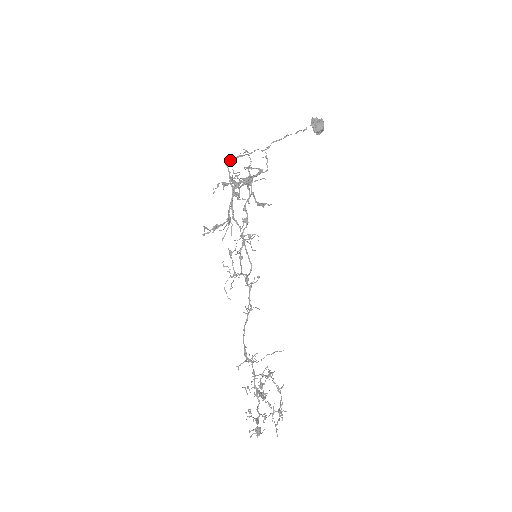
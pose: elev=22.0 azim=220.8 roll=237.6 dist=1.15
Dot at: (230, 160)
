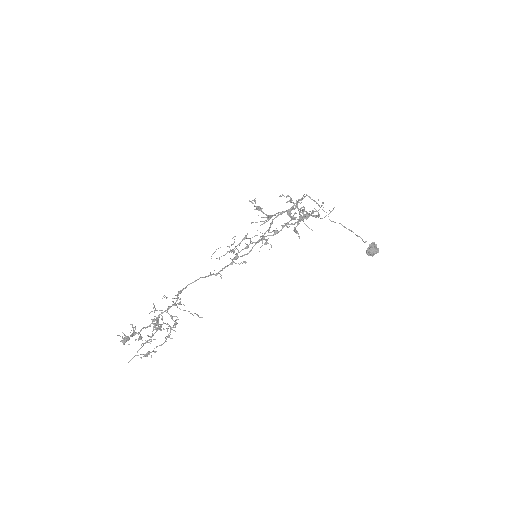
Dot at: (309, 197)
